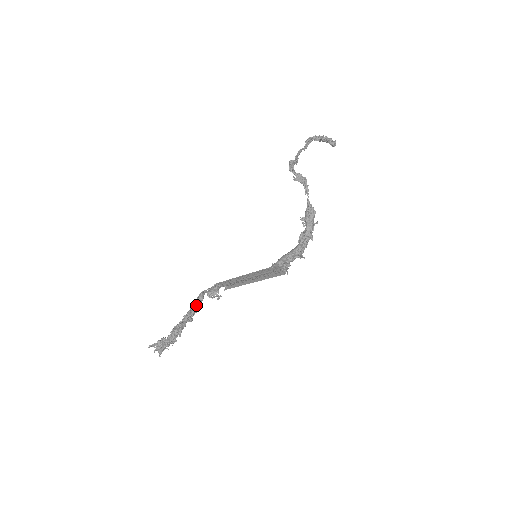
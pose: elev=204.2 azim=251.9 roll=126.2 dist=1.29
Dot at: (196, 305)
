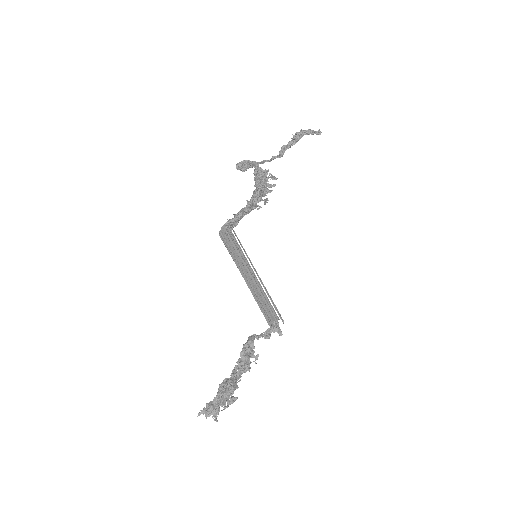
Dot at: (246, 351)
